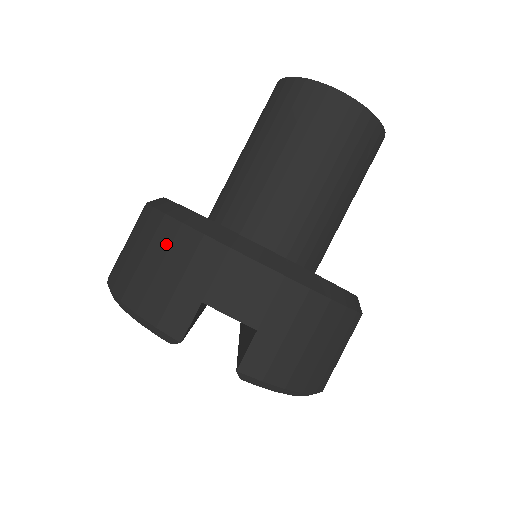
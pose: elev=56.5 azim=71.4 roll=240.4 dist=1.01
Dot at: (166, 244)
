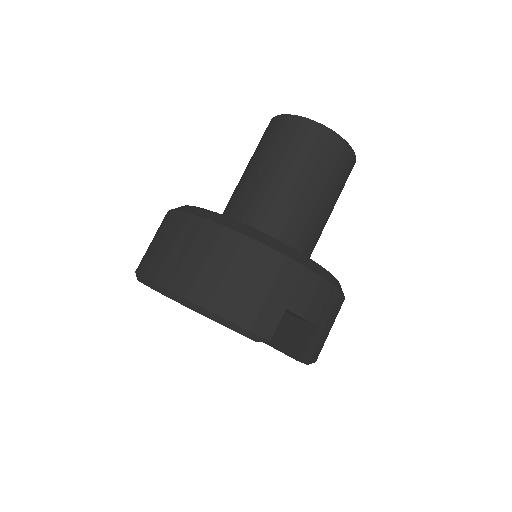
Dot at: (252, 262)
